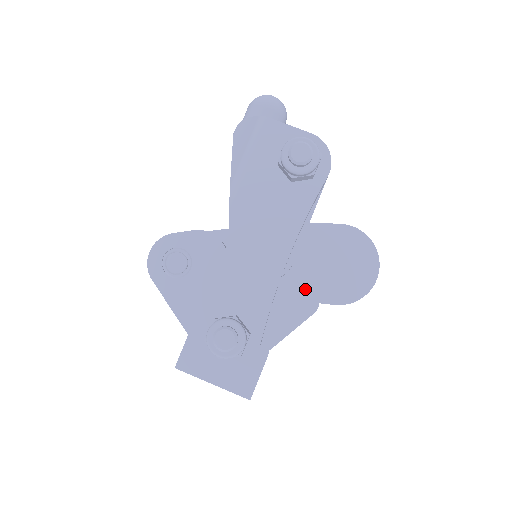
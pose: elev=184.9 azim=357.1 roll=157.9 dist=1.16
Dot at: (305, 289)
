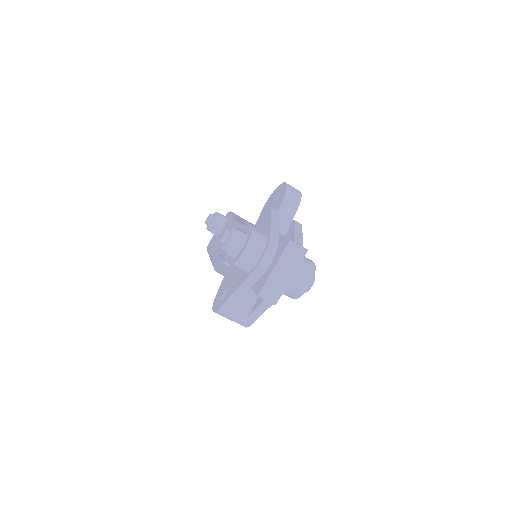
Dot at: (263, 216)
